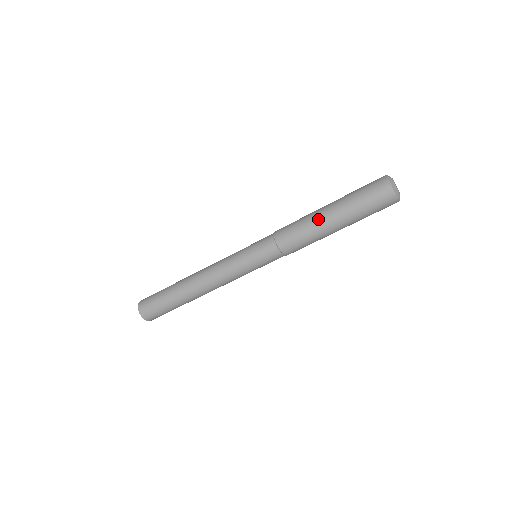
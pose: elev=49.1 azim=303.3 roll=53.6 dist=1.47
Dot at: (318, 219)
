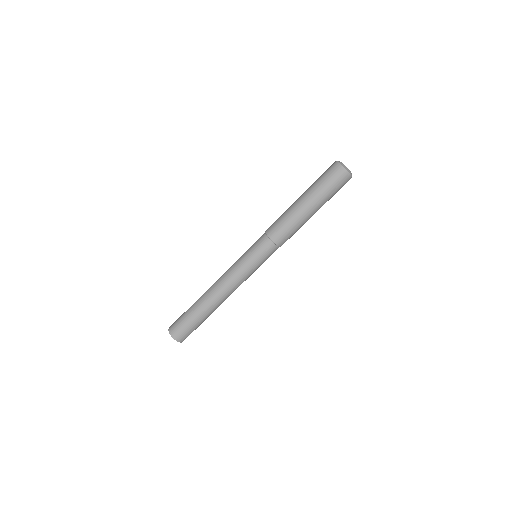
Dot at: (293, 205)
